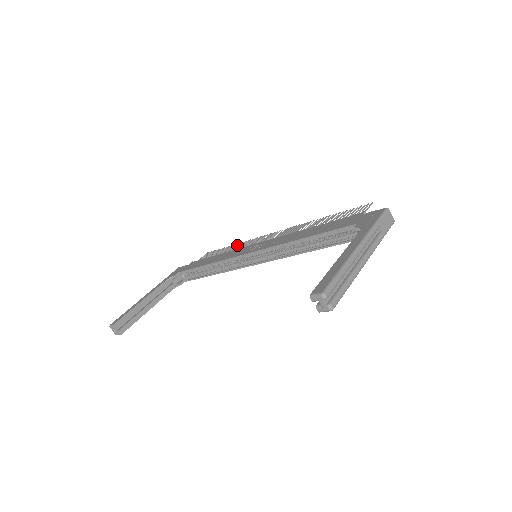
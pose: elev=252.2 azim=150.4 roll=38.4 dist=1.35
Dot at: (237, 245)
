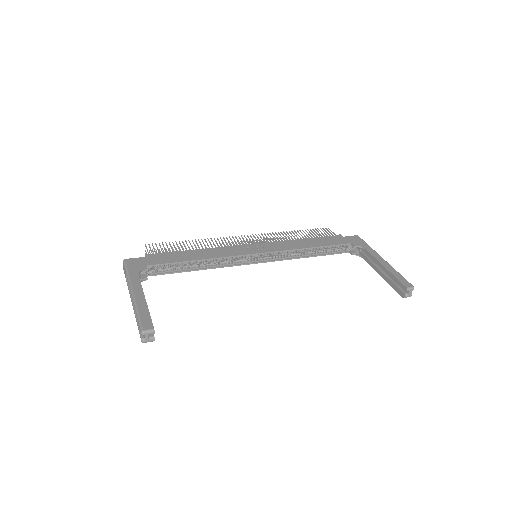
Dot at: occluded
